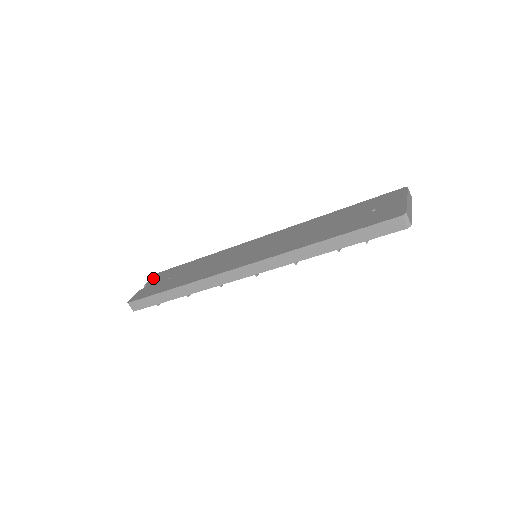
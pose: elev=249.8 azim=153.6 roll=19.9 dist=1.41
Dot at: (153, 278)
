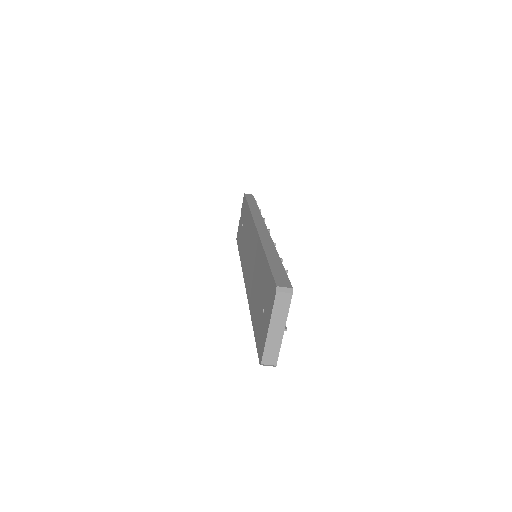
Dot at: (242, 205)
